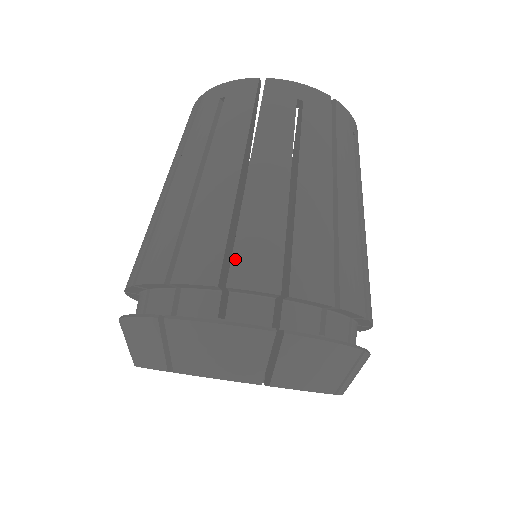
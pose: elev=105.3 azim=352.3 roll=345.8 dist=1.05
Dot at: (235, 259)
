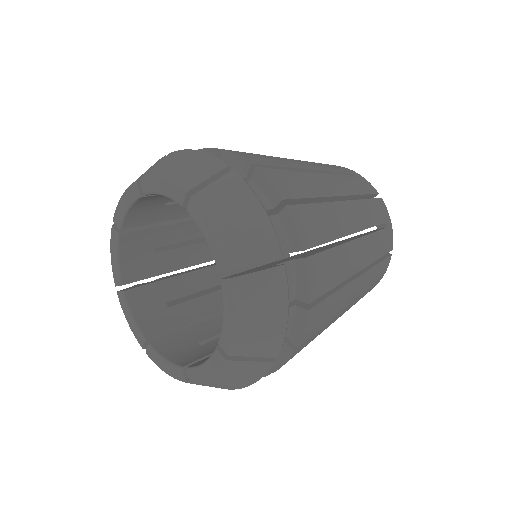
Dot at: (303, 207)
